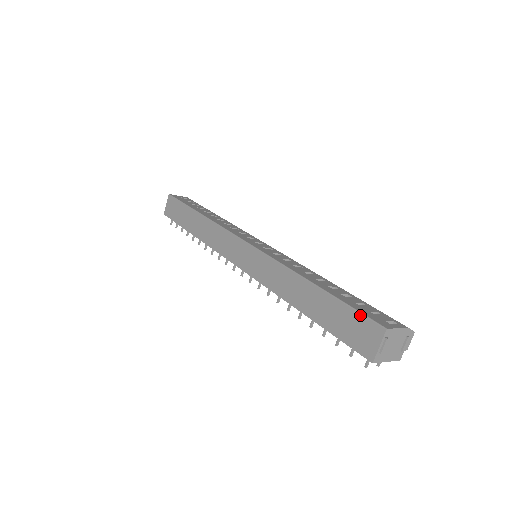
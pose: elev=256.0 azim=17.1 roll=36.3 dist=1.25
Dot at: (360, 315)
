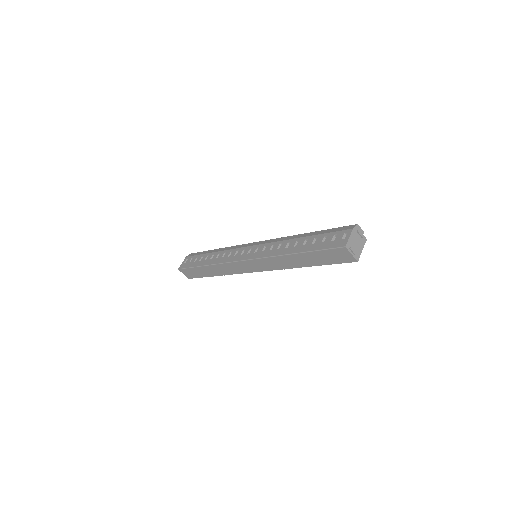
Dot at: (330, 250)
